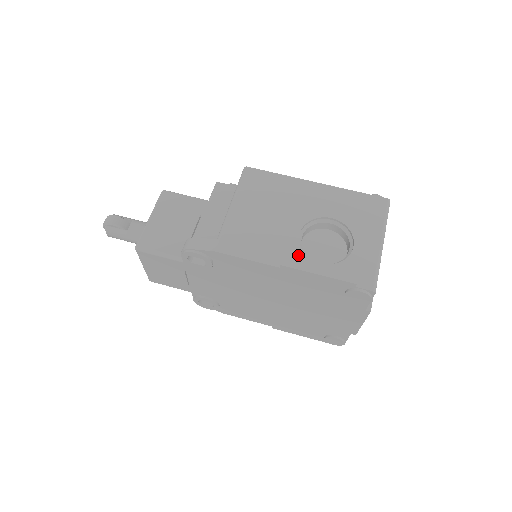
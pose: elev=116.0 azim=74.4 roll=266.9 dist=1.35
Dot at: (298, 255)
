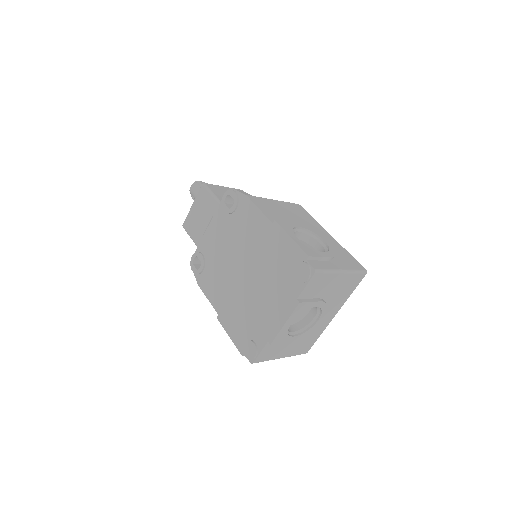
Dot at: (289, 227)
